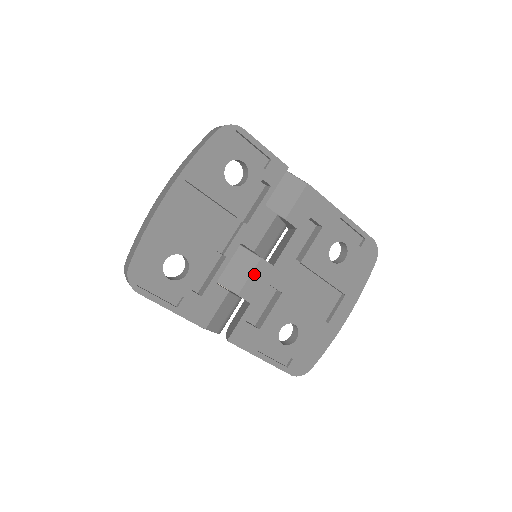
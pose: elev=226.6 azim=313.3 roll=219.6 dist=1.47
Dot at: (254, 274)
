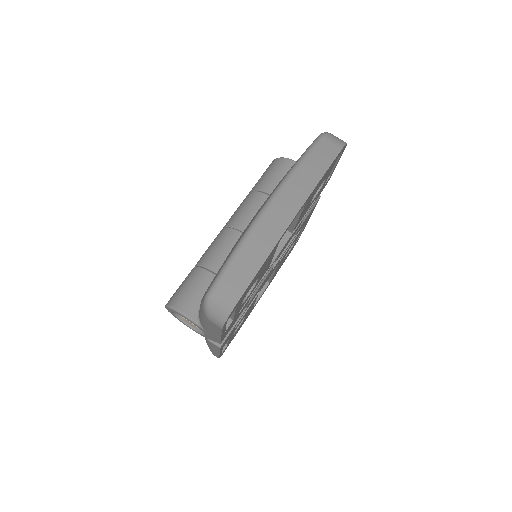
Dot at: (263, 282)
